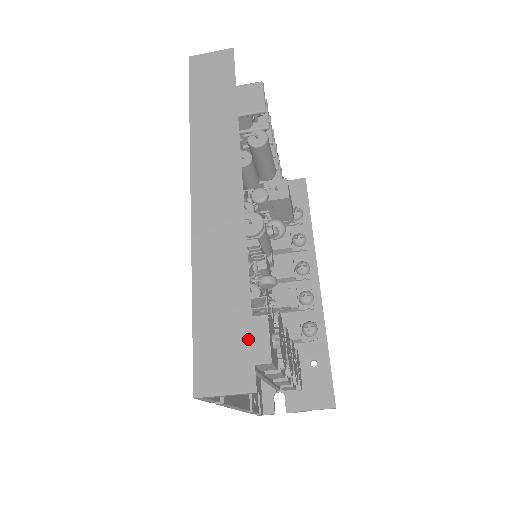
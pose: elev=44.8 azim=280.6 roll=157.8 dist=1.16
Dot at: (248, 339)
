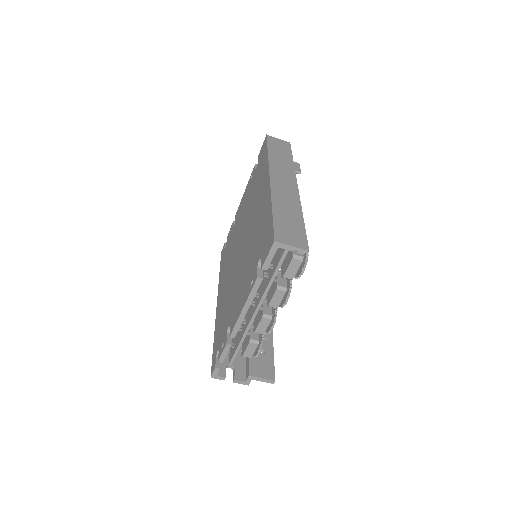
Dot at: (304, 232)
